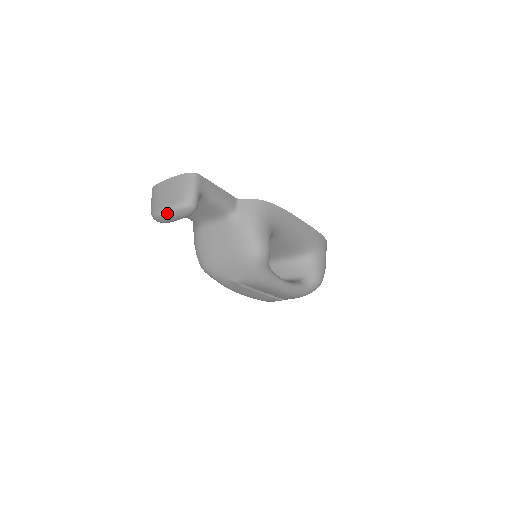
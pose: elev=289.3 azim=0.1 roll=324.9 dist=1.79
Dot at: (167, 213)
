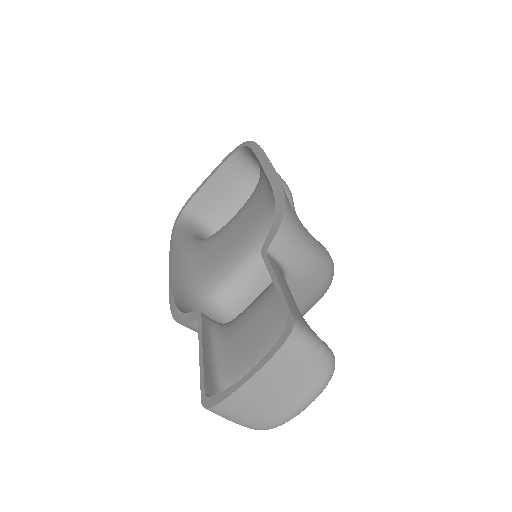
Dot at: occluded
